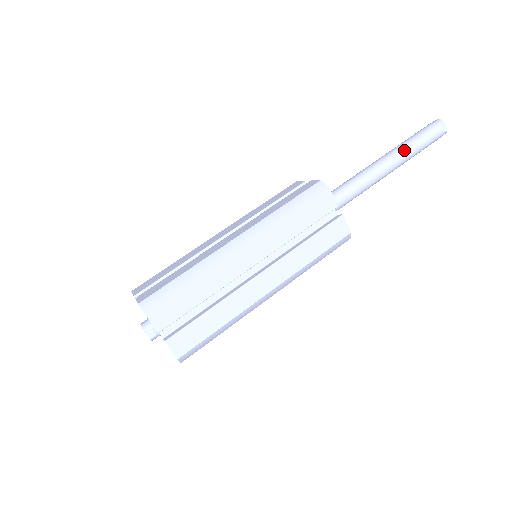
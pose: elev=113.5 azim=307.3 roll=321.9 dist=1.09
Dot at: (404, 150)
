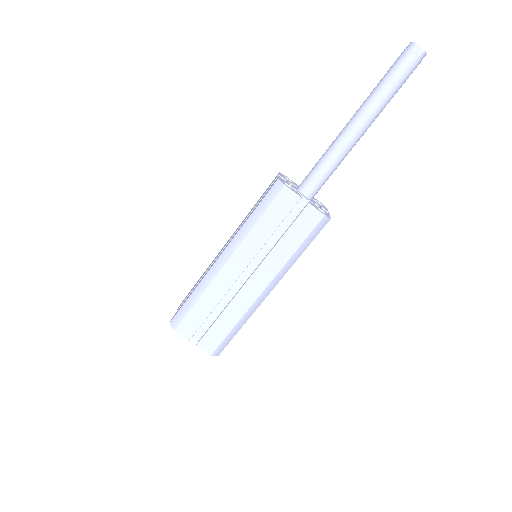
Dot at: (372, 101)
